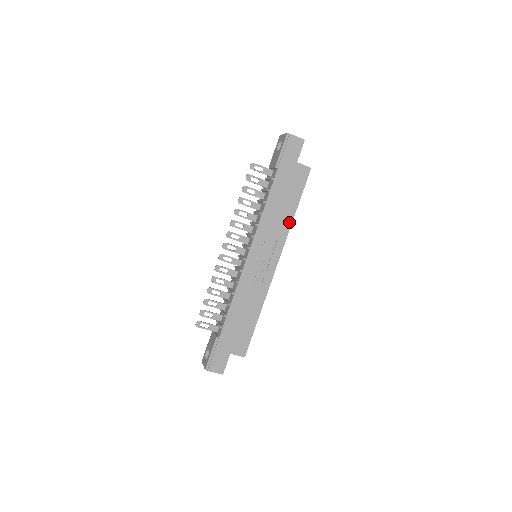
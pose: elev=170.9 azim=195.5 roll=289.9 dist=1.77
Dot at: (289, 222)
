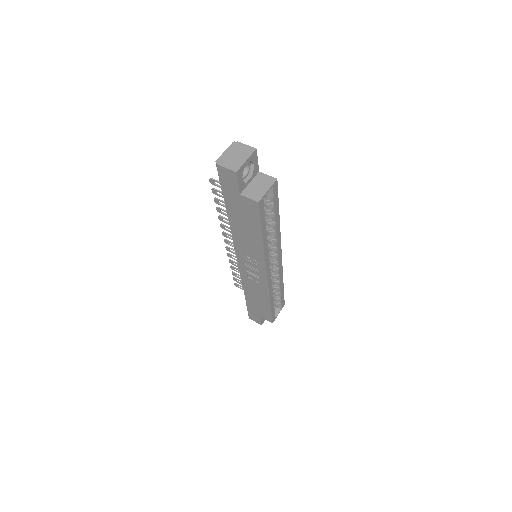
Dot at: (261, 247)
